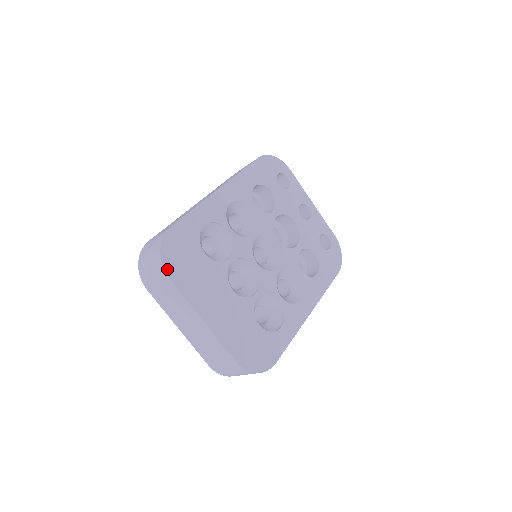
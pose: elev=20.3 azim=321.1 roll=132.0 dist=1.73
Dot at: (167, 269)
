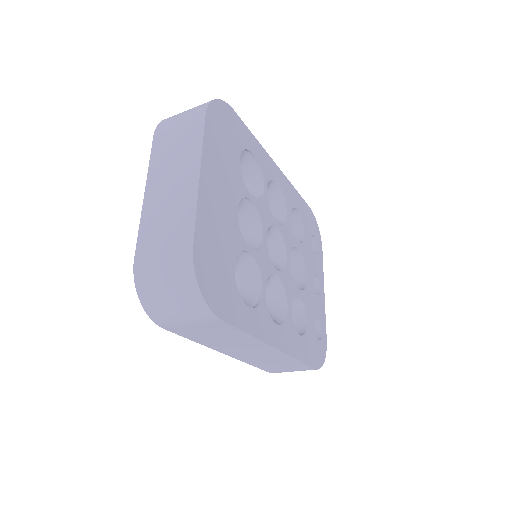
Dot at: (209, 110)
